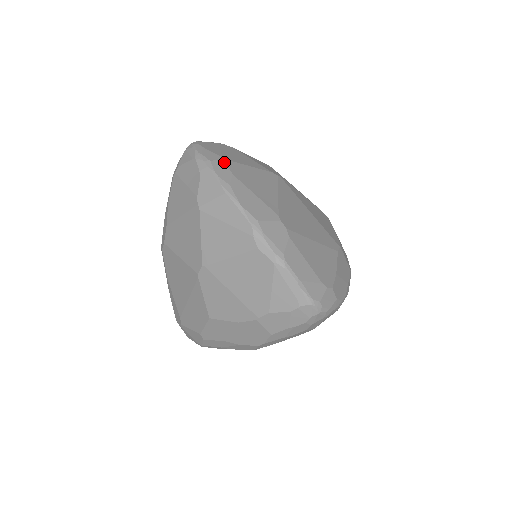
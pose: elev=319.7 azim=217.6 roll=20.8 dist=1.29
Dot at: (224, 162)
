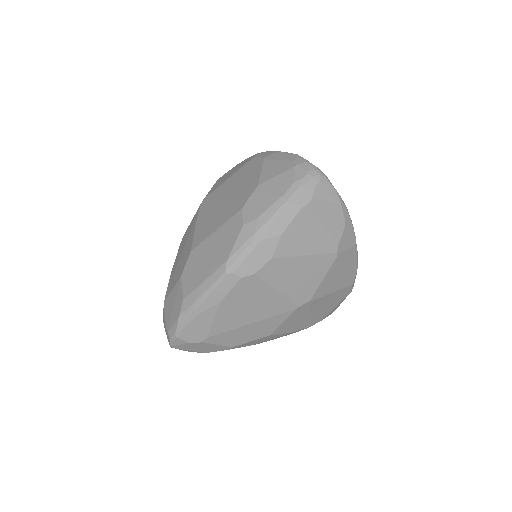
Dot at: occluded
